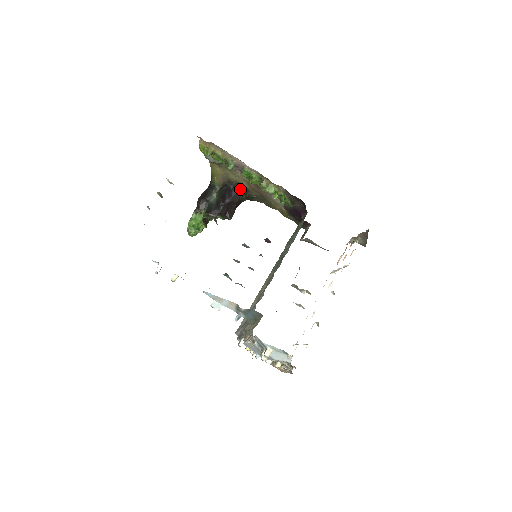
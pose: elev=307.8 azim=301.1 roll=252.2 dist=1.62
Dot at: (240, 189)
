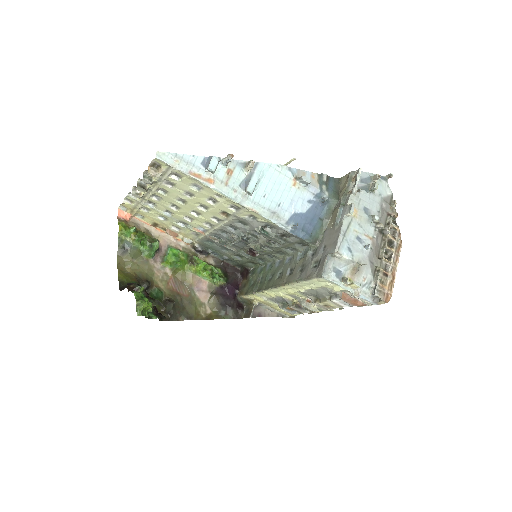
Dot at: (155, 298)
